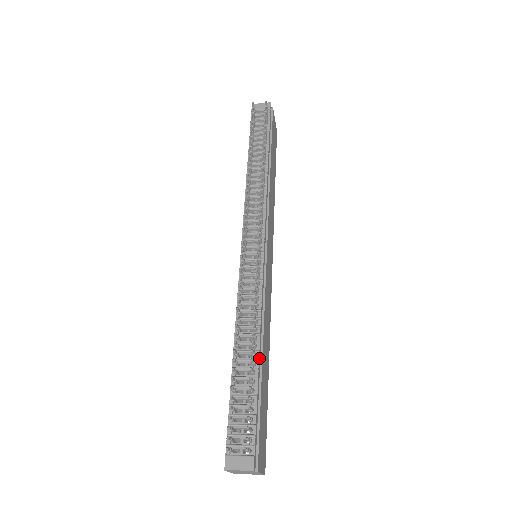
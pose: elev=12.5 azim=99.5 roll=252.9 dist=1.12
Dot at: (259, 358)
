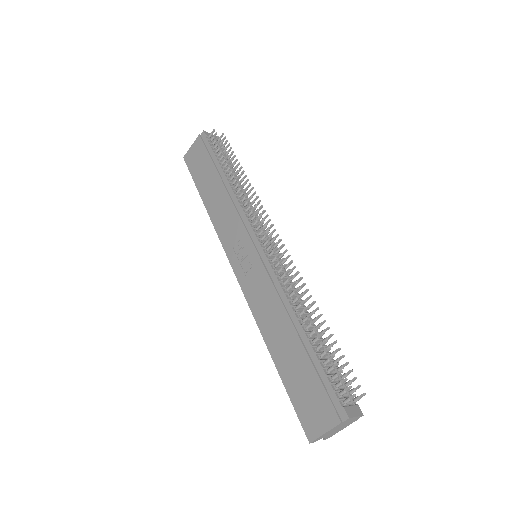
Dot at: (317, 332)
